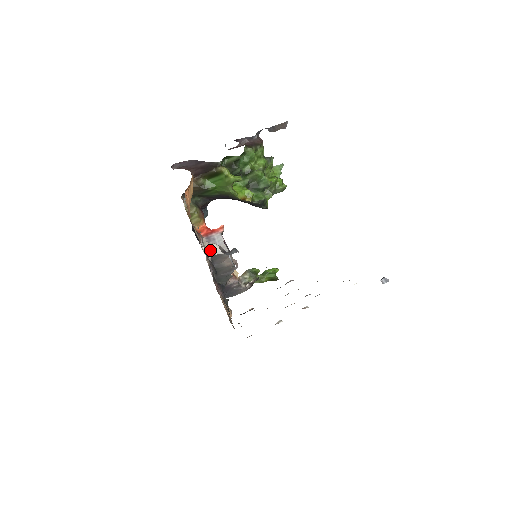
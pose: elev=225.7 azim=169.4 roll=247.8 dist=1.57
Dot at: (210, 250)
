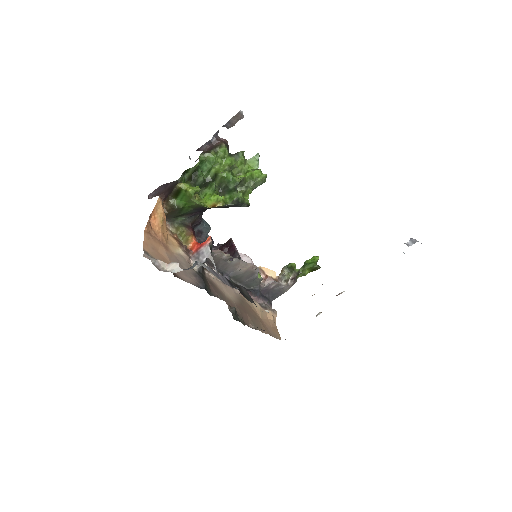
Dot at: (170, 270)
